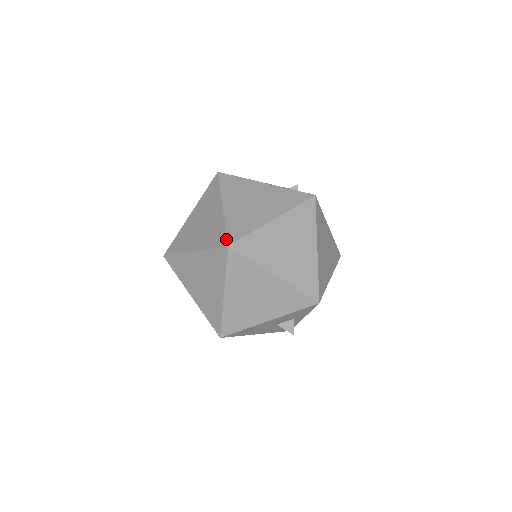
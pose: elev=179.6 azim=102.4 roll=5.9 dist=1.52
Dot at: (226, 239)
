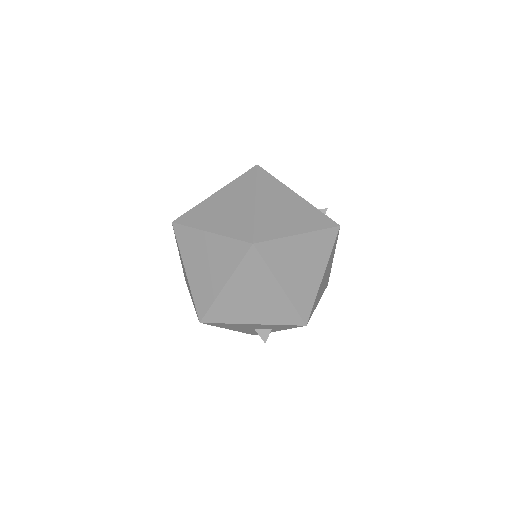
Dot at: (252, 236)
